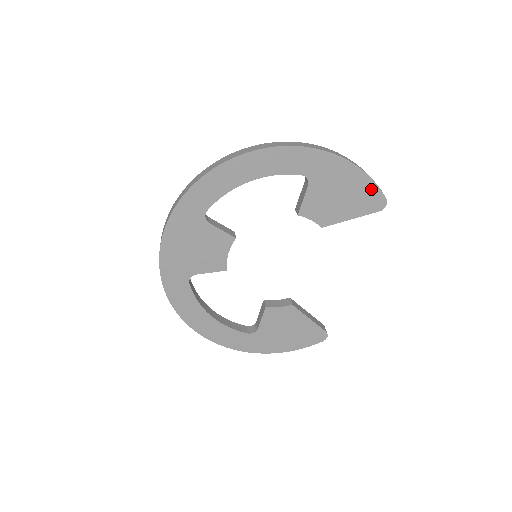
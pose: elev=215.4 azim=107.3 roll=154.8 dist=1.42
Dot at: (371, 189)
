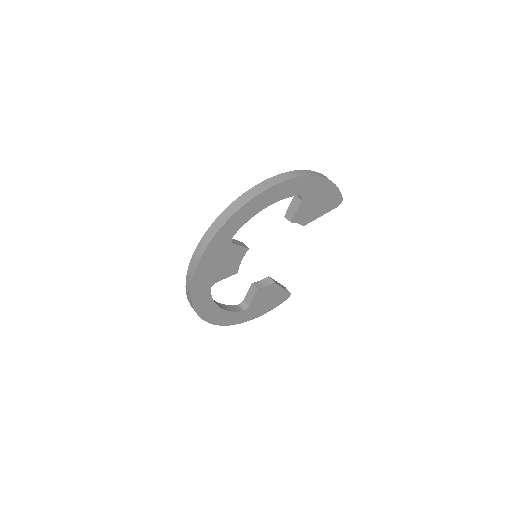
Dot at: (336, 194)
